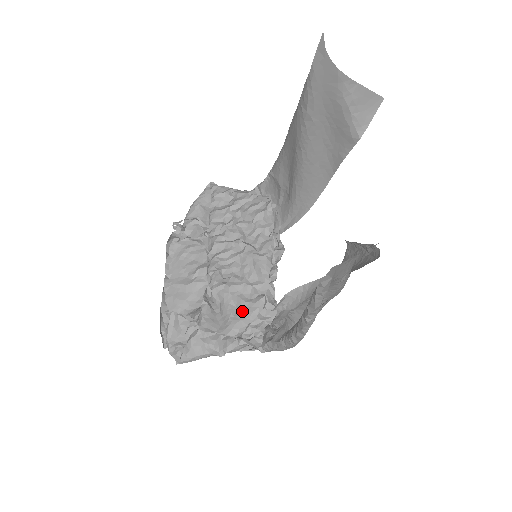
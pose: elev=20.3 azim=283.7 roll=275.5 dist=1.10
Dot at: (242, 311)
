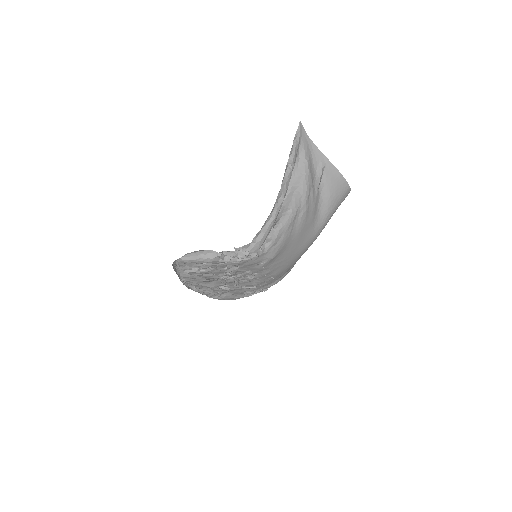
Dot at: occluded
